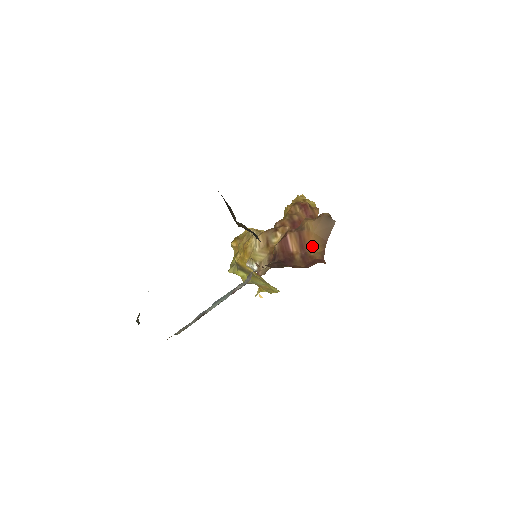
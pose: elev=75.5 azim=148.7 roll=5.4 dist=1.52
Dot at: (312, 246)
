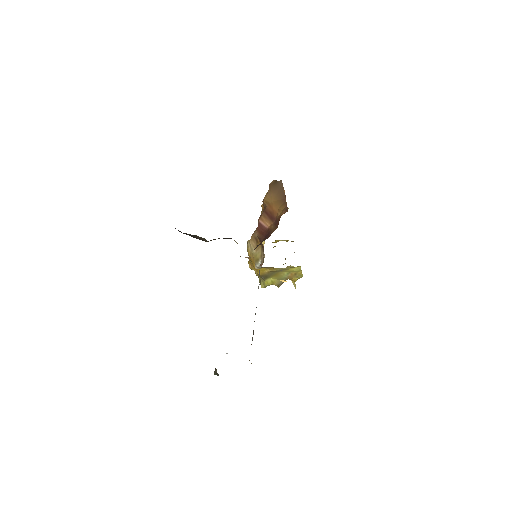
Dot at: (277, 211)
